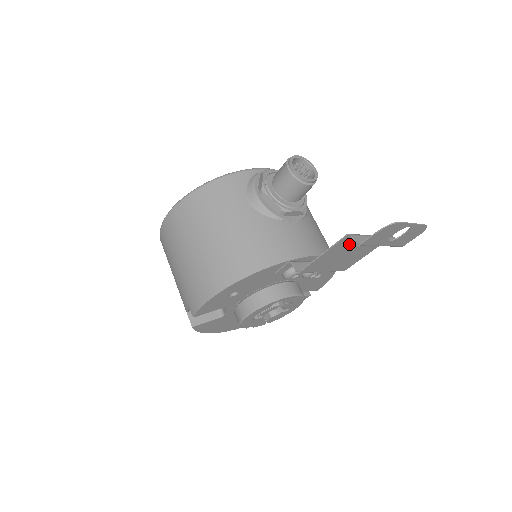
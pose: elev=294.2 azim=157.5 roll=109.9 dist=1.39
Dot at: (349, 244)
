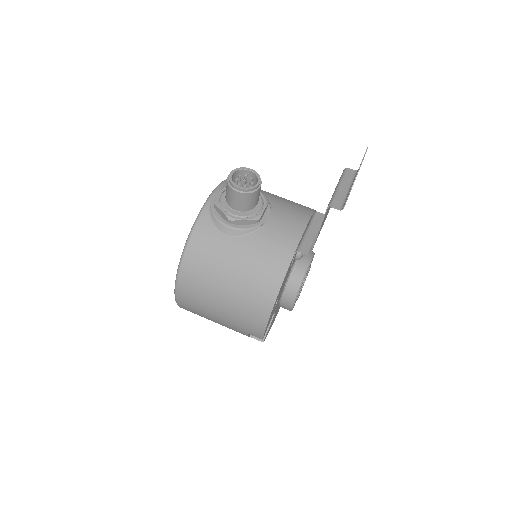
Dot at: occluded
